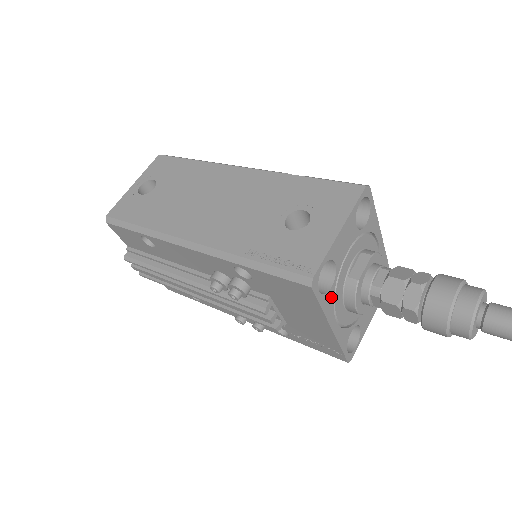
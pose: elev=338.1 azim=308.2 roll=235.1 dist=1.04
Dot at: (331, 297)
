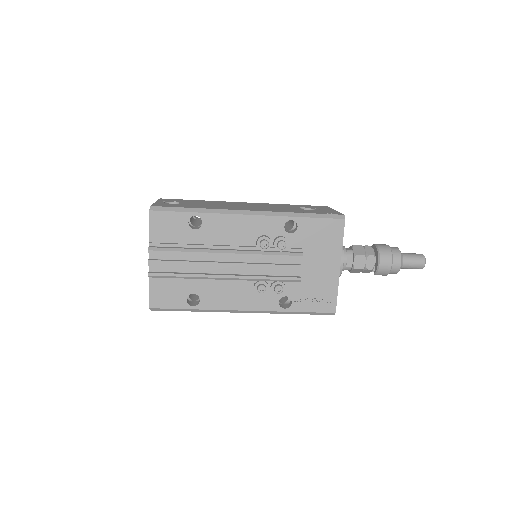
Dot at: occluded
